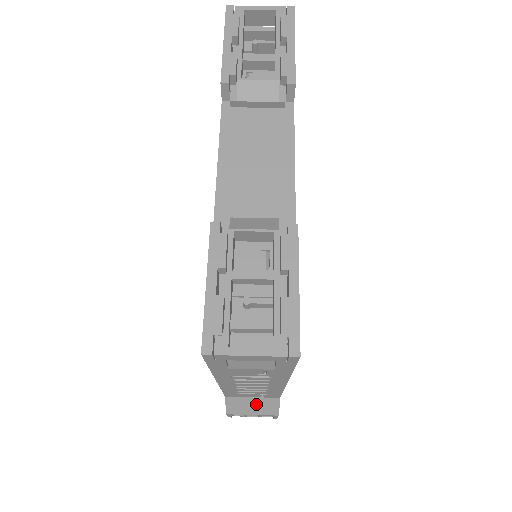
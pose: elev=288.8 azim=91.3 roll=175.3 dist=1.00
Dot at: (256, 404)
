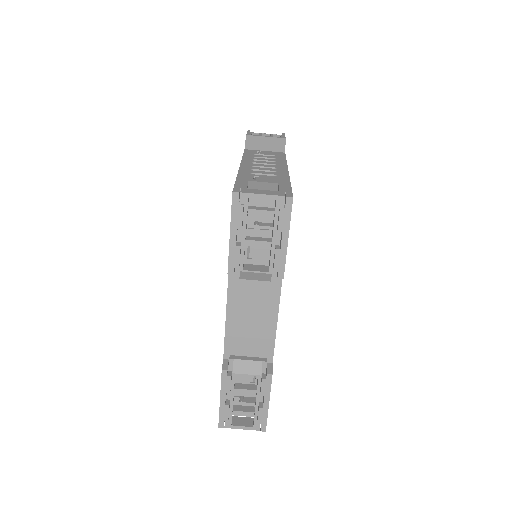
Dot at: occluded
